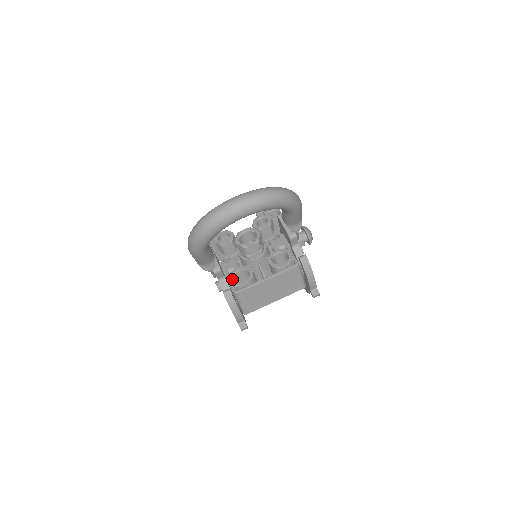
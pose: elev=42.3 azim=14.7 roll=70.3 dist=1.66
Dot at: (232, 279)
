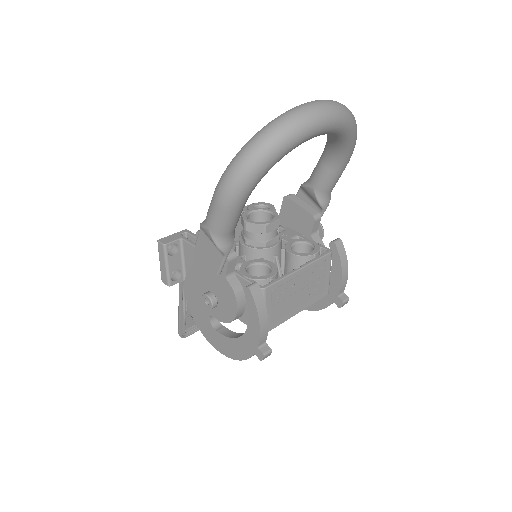
Dot at: (247, 274)
